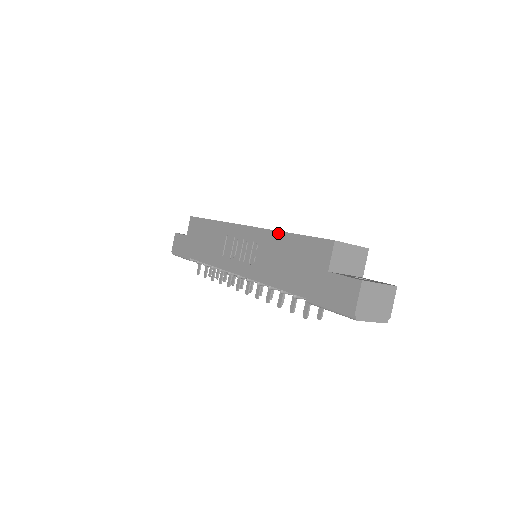
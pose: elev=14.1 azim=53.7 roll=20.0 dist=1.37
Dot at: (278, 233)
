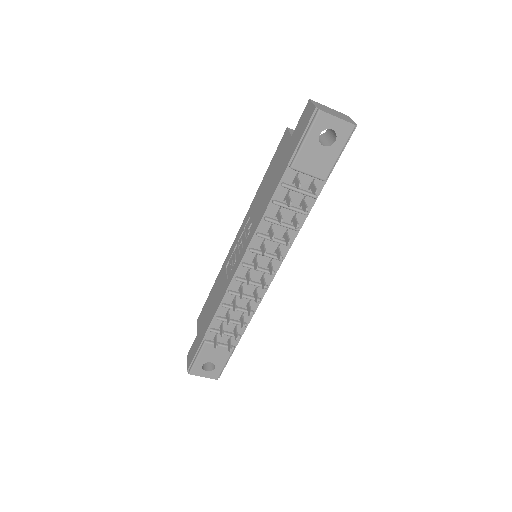
Dot at: (256, 193)
